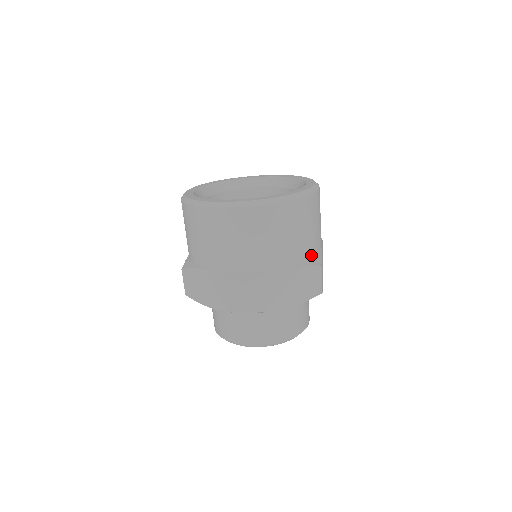
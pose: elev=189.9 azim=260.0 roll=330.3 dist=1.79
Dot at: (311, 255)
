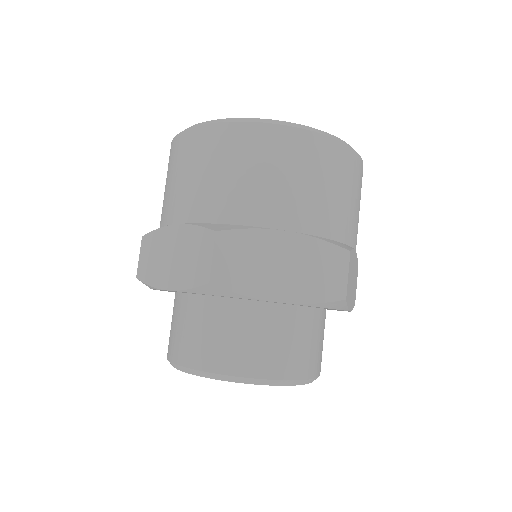
Dot at: (336, 237)
